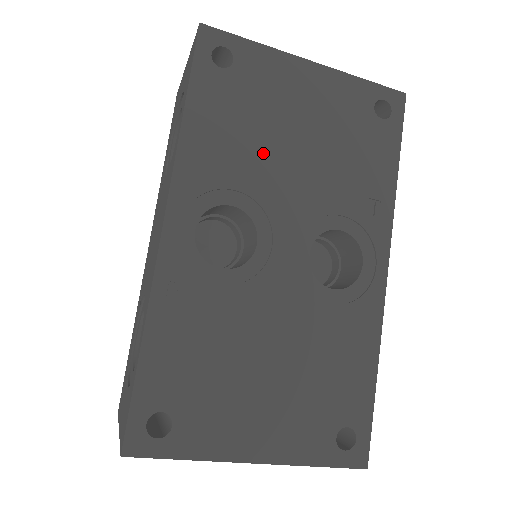
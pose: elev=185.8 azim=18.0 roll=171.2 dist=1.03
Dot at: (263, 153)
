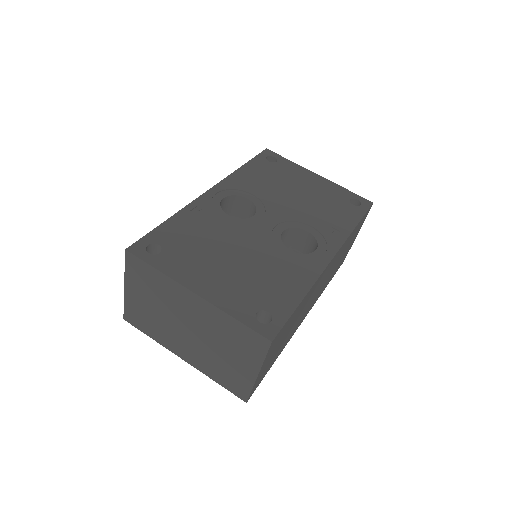
Dot at: (275, 190)
